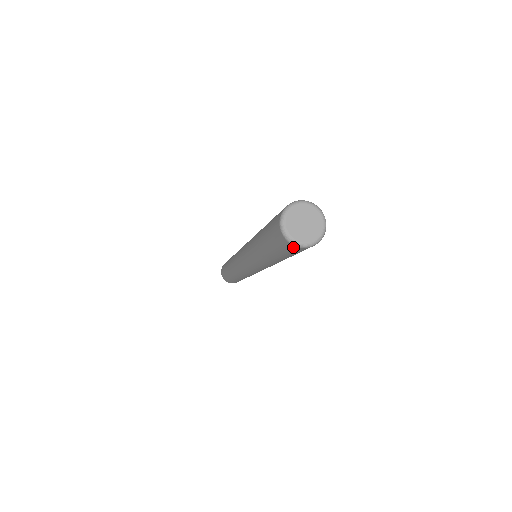
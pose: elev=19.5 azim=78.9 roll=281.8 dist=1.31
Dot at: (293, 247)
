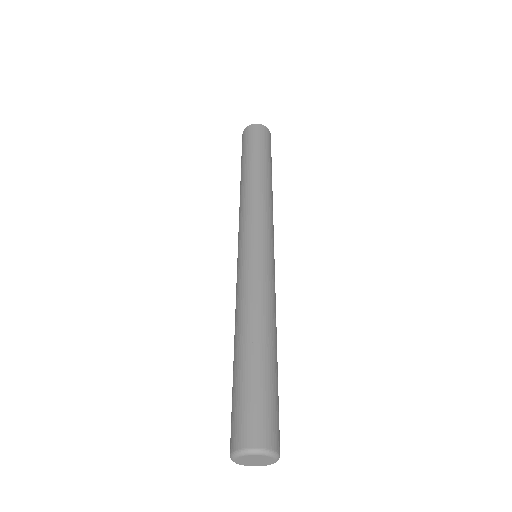
Dot at: occluded
